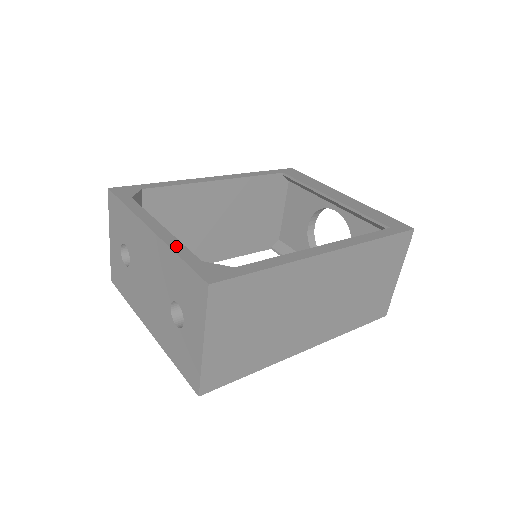
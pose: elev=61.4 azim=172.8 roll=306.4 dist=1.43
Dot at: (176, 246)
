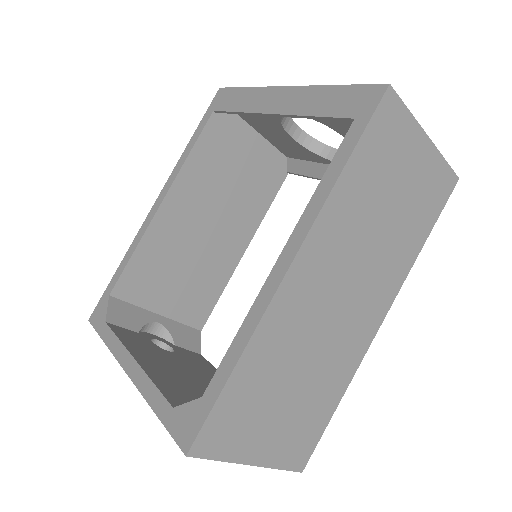
Dot at: (149, 393)
